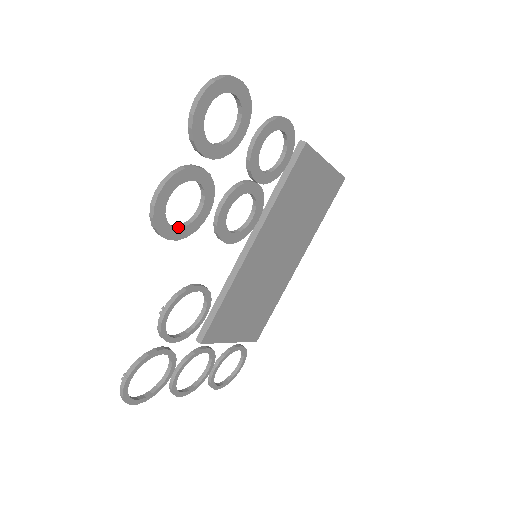
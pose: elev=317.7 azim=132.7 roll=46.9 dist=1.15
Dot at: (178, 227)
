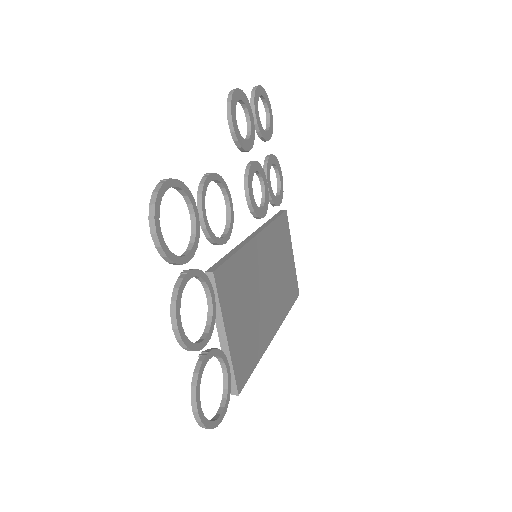
Dot at: (237, 126)
